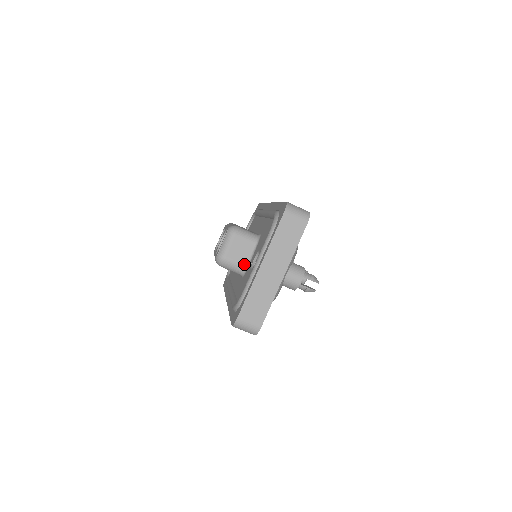
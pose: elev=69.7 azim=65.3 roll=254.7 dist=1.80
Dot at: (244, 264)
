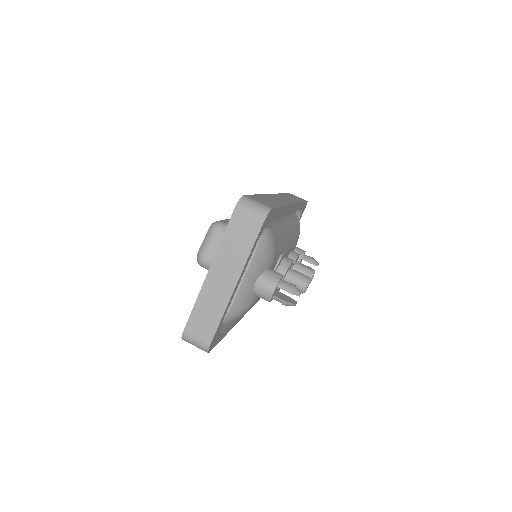
Dot at: occluded
